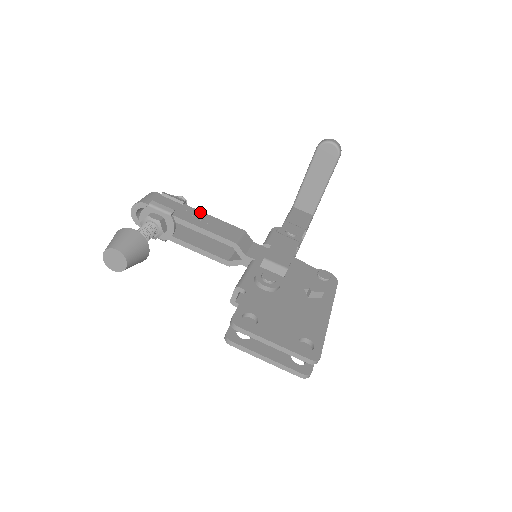
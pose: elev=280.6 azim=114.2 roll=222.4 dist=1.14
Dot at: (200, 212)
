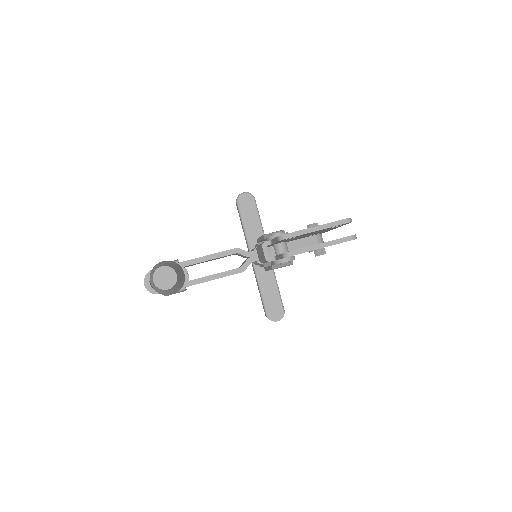
Dot at: occluded
